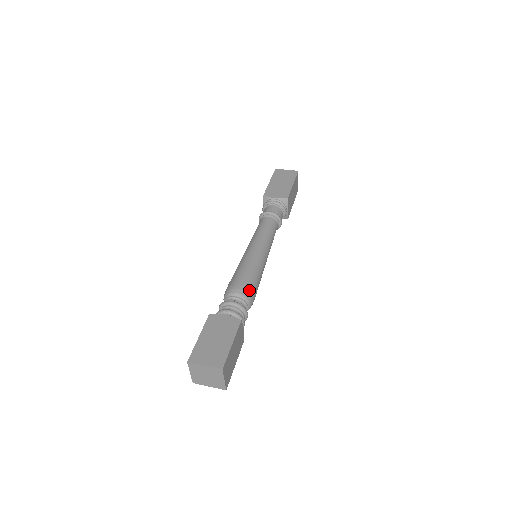
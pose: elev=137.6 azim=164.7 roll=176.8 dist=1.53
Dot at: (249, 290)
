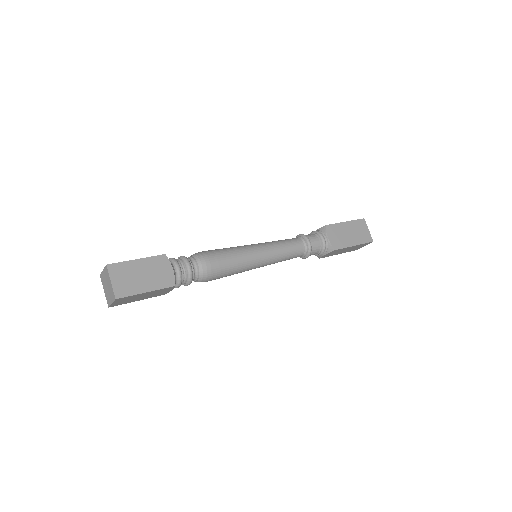
Dot at: (205, 253)
